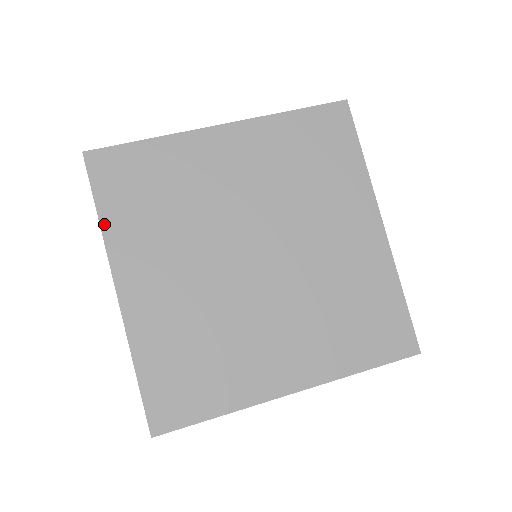
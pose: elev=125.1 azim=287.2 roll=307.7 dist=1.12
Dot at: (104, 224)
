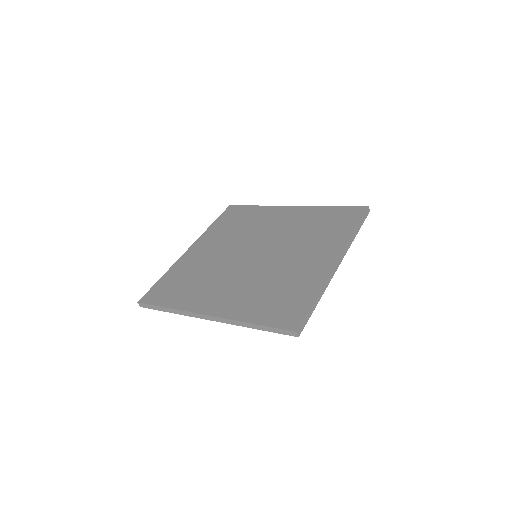
Dot at: (174, 307)
